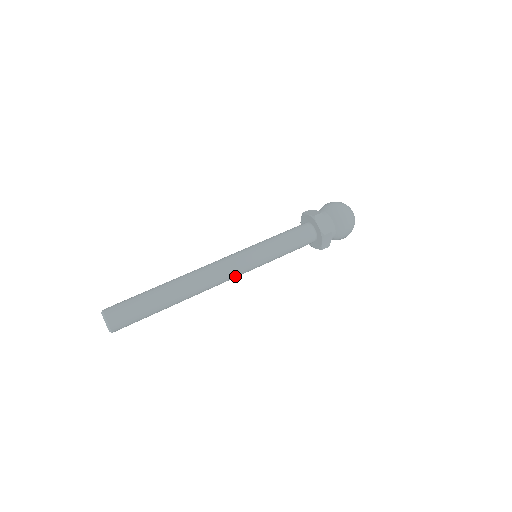
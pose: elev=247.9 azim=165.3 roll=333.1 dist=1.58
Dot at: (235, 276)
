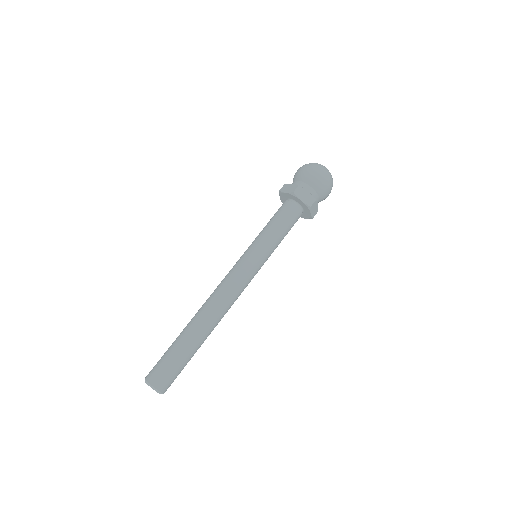
Dot at: (246, 286)
